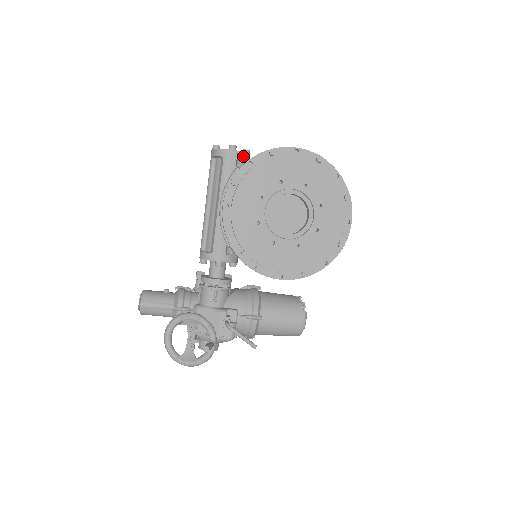
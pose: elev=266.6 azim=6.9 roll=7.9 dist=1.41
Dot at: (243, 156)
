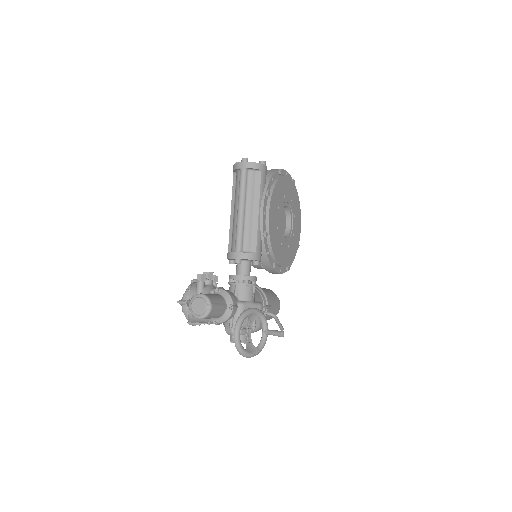
Dot at: occluded
